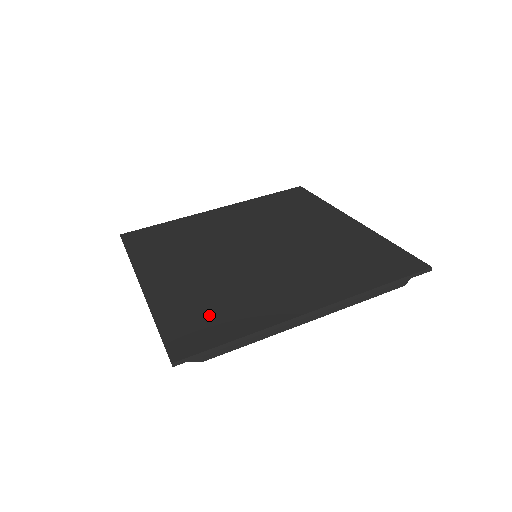
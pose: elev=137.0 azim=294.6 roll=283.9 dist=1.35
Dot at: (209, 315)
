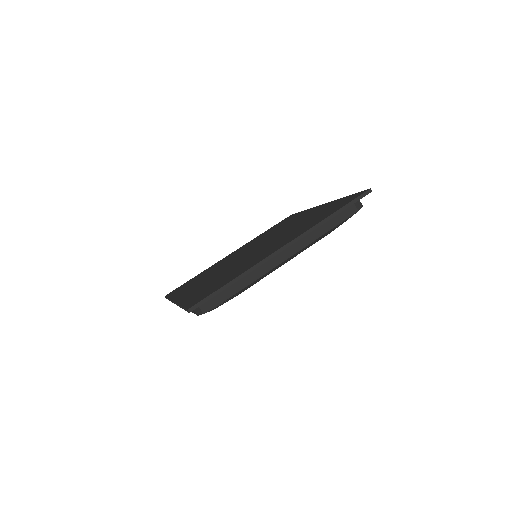
Dot at: (215, 285)
